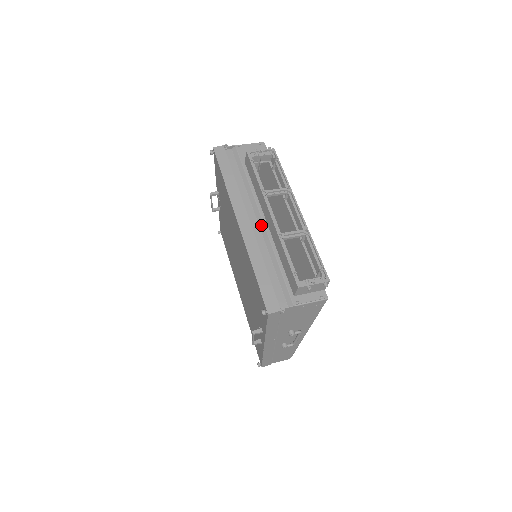
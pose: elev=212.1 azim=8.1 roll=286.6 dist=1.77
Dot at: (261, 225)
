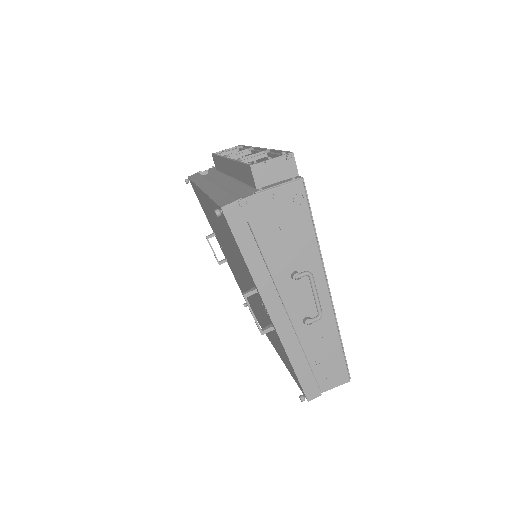
Dot at: (226, 182)
